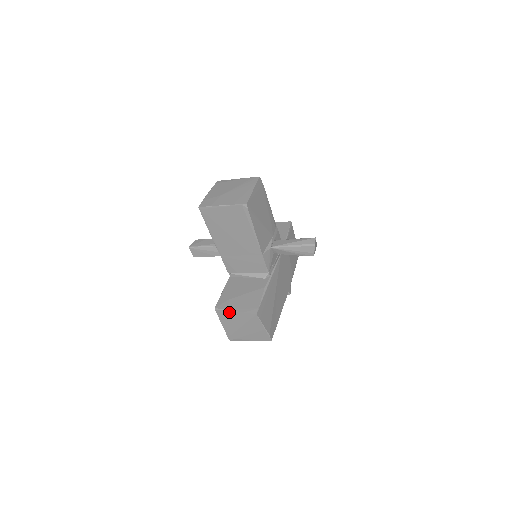
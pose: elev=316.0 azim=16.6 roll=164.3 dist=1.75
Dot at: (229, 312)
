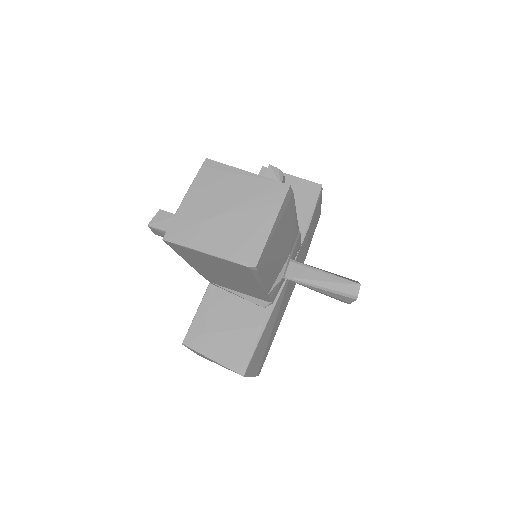
Dot at: (203, 355)
